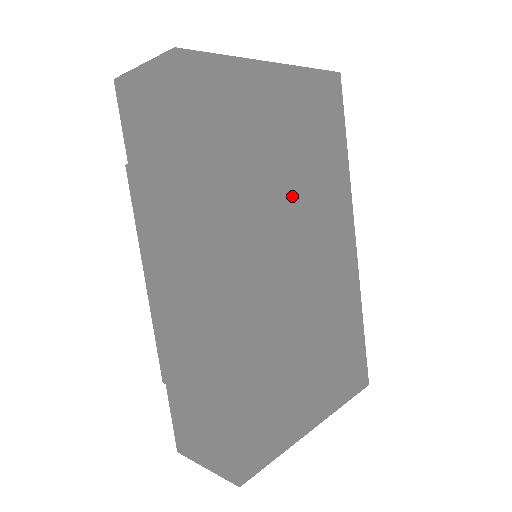
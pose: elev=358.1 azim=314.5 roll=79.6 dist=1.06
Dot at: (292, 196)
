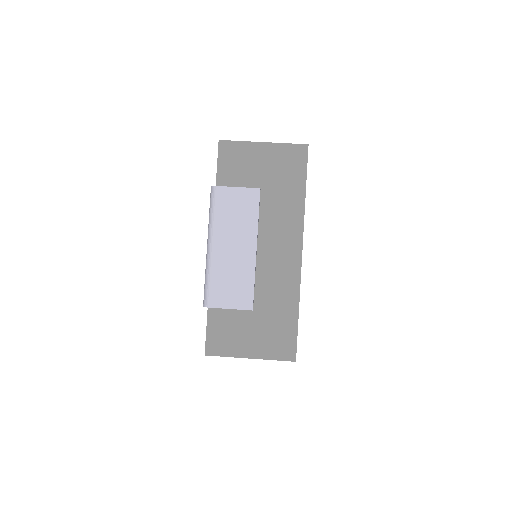
Dot at: occluded
